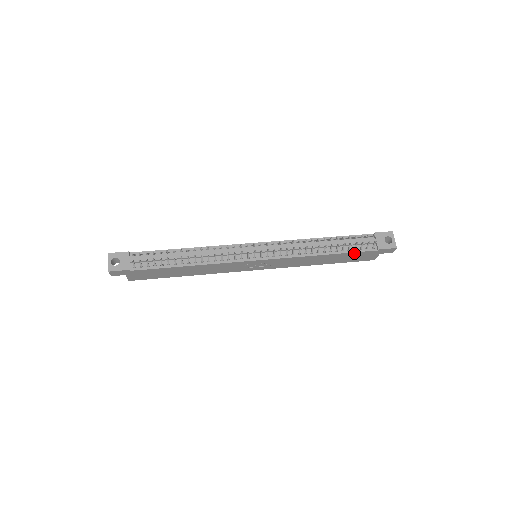
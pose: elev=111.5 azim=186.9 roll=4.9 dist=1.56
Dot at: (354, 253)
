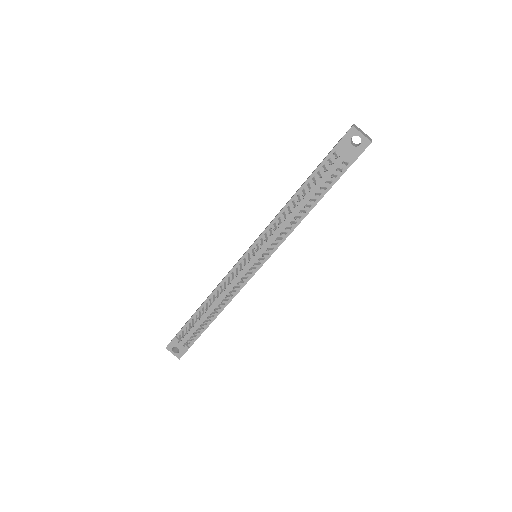
Dot at: (333, 184)
